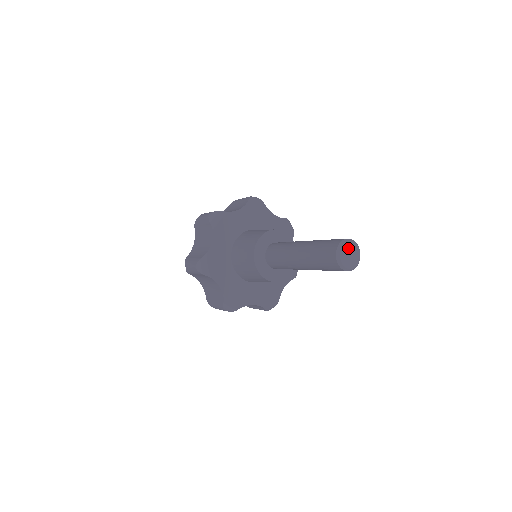
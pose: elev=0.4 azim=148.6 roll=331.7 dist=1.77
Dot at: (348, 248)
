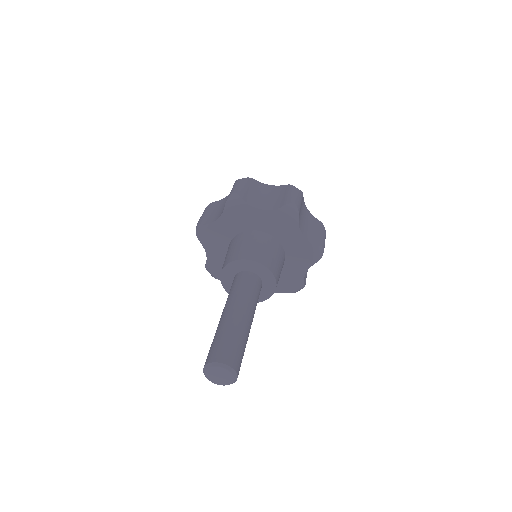
Dot at: (214, 372)
